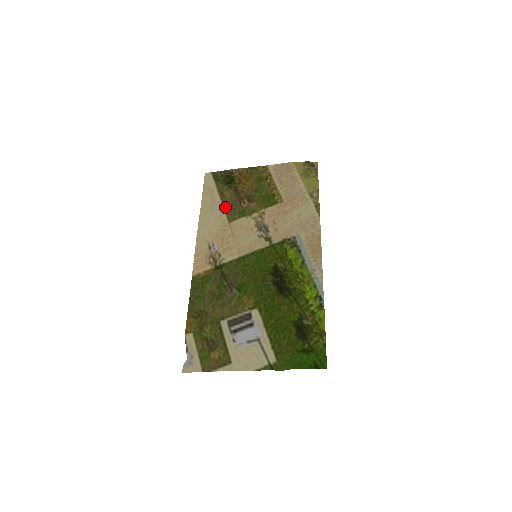
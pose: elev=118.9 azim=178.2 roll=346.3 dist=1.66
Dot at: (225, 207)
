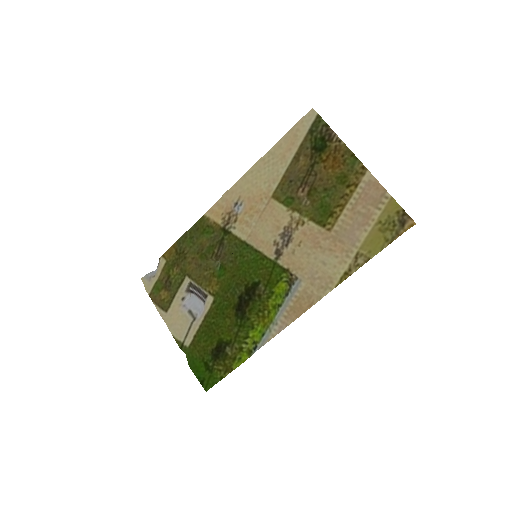
Dot at: (285, 175)
